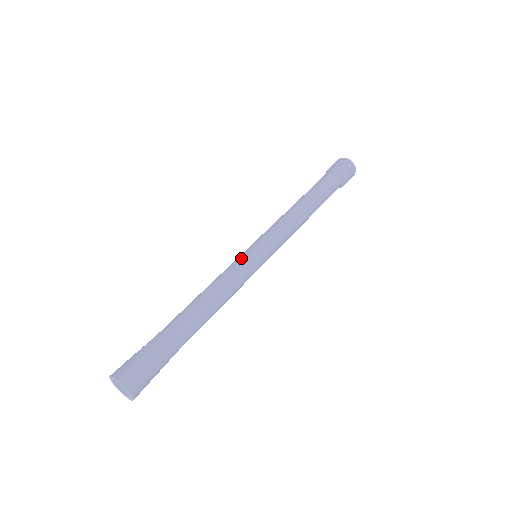
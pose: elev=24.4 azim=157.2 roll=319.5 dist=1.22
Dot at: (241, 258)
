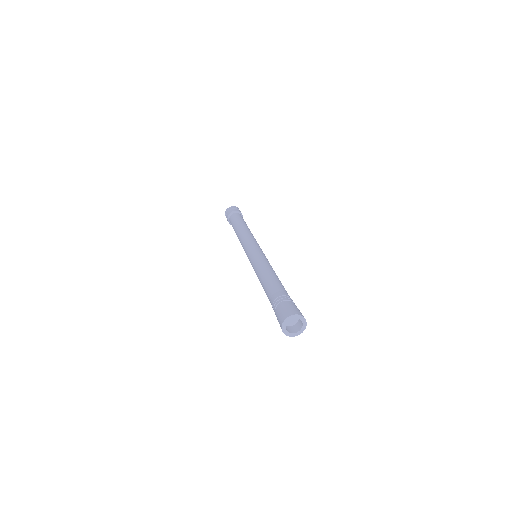
Dot at: (253, 256)
